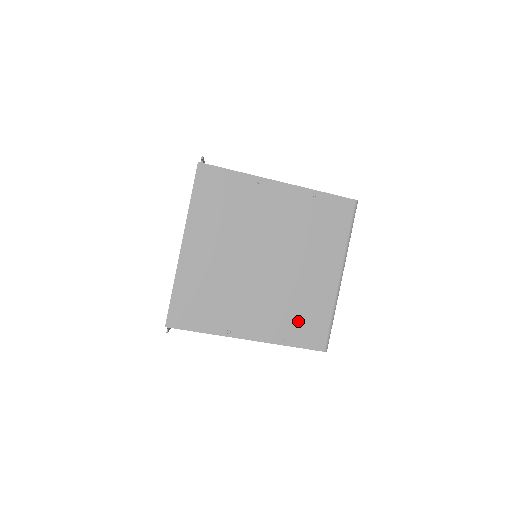
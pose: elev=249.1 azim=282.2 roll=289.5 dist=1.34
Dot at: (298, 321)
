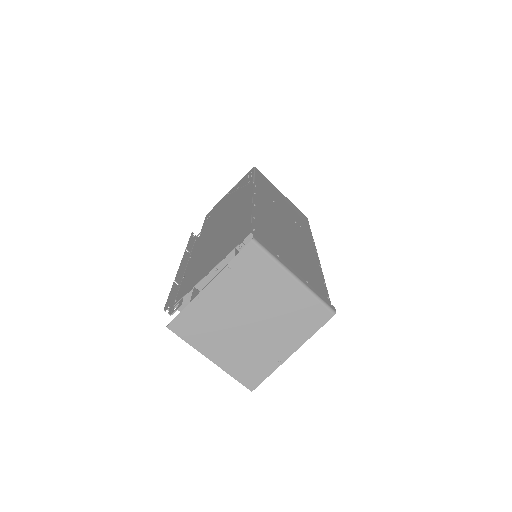
Dot at: (303, 321)
